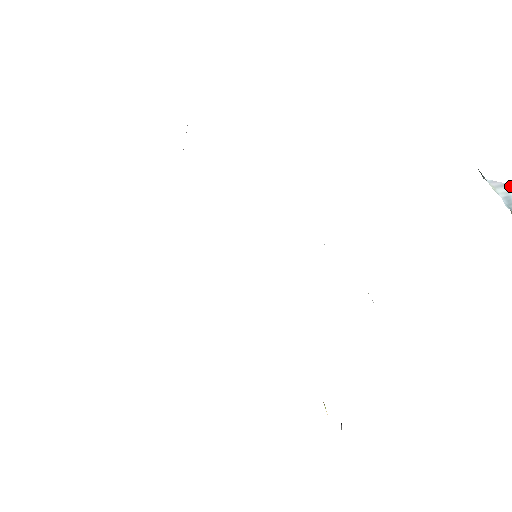
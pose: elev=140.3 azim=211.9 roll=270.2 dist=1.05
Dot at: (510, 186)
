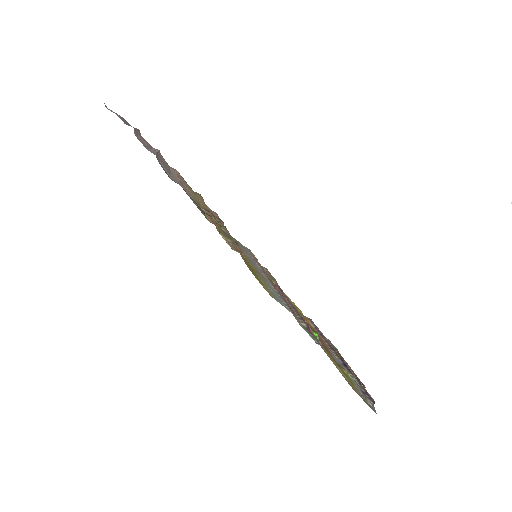
Dot at: out of frame
